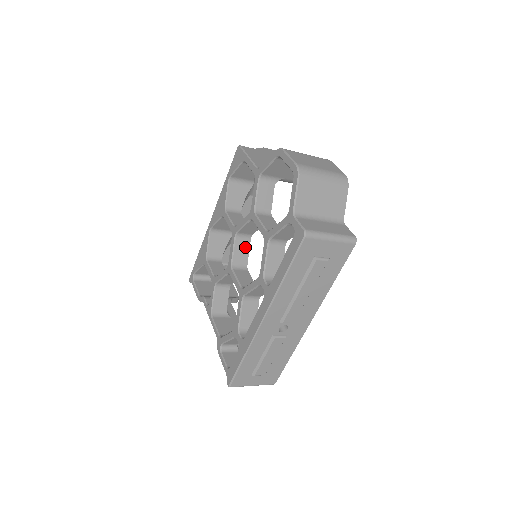
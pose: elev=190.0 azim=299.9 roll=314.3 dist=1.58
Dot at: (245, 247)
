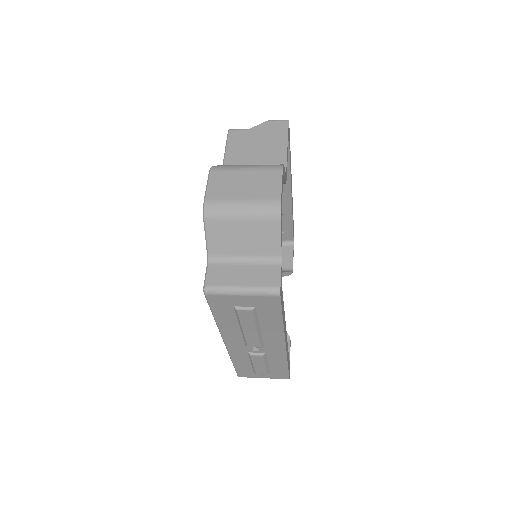
Dot at: occluded
